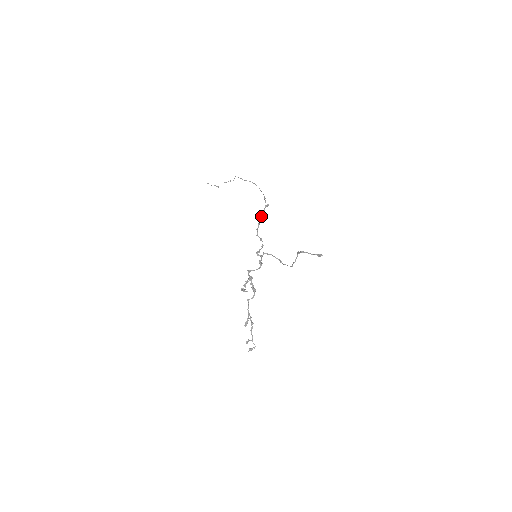
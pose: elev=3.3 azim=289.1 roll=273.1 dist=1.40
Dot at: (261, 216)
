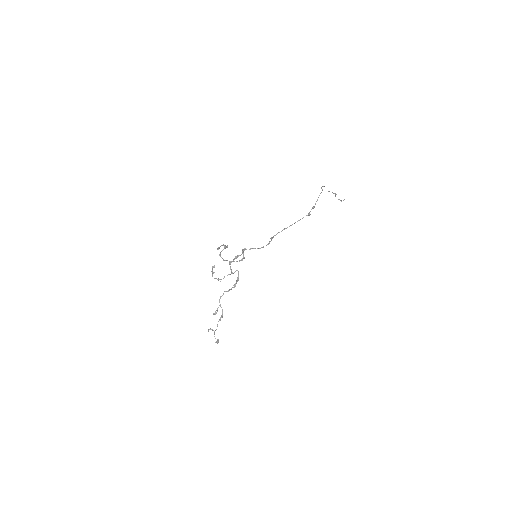
Dot at: (294, 223)
